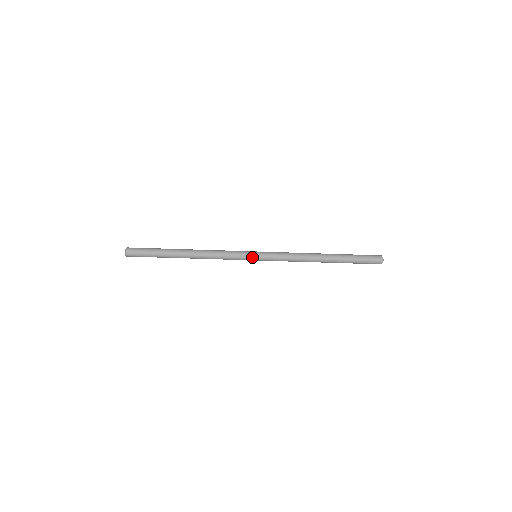
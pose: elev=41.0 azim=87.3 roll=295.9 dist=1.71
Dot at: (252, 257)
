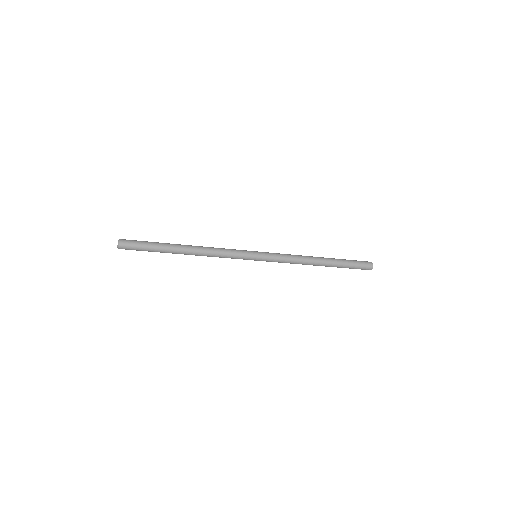
Dot at: (253, 256)
